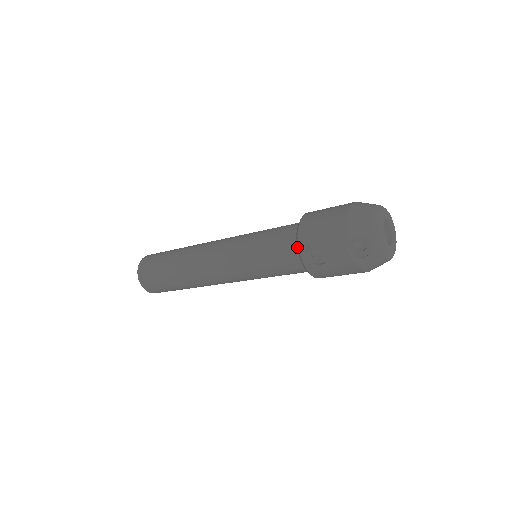
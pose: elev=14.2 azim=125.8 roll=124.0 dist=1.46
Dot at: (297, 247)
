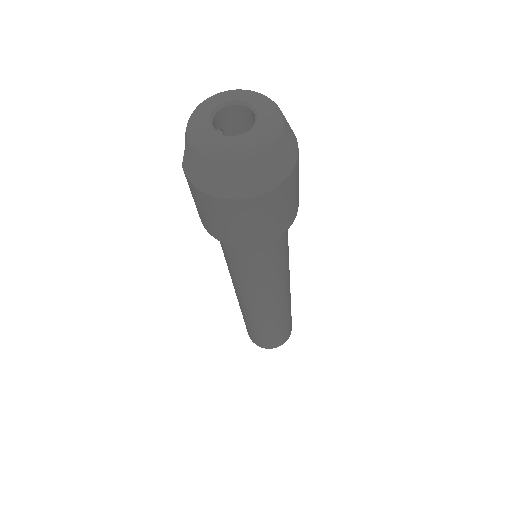
Dot at: occluded
